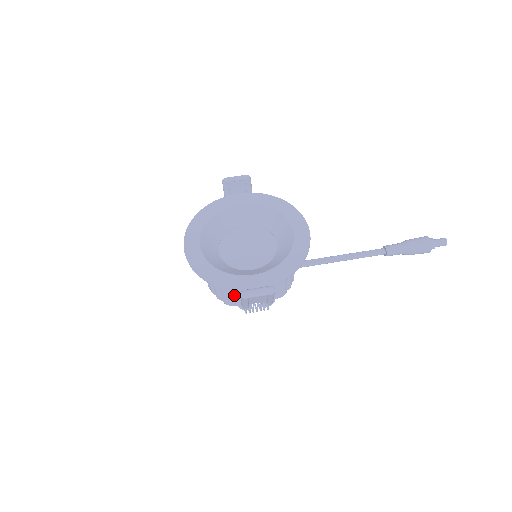
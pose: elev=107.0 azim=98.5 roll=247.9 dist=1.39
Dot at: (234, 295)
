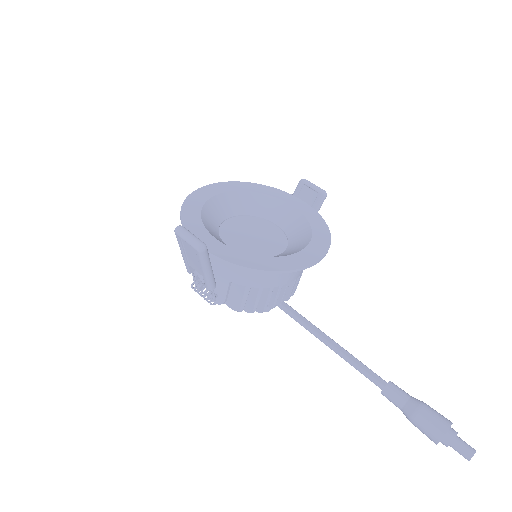
Dot at: occluded
